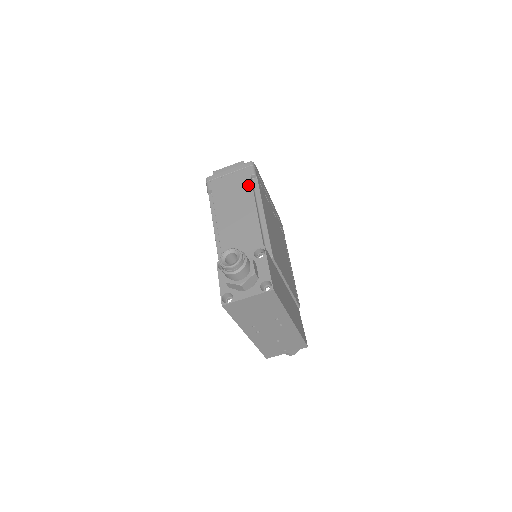
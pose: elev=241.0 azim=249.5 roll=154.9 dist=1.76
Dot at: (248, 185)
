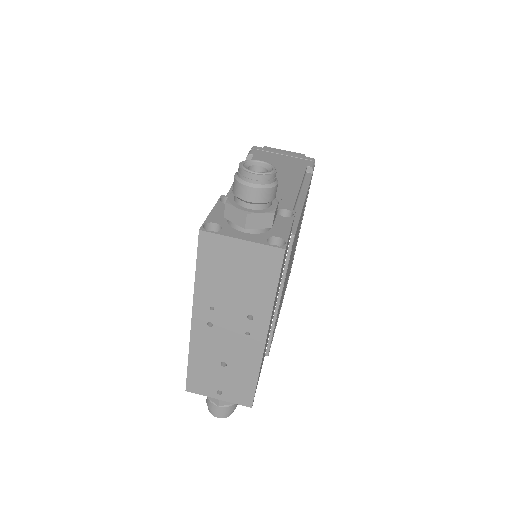
Dot at: (300, 170)
